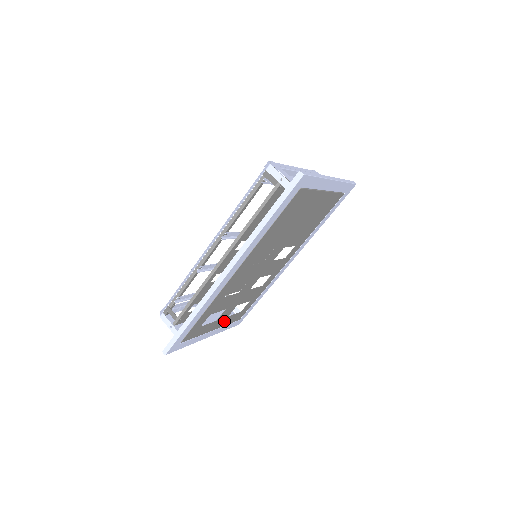
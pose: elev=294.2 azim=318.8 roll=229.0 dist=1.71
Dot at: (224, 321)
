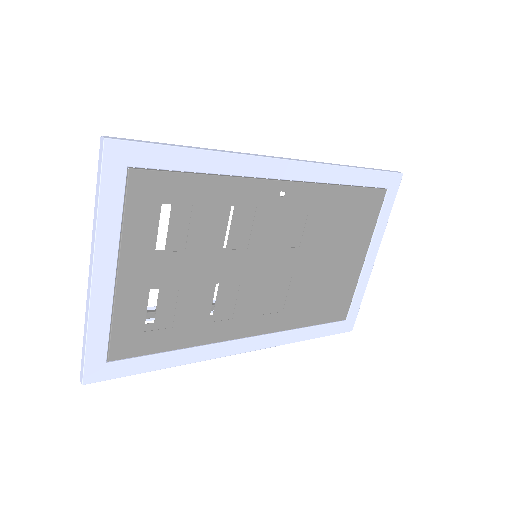
Dot at: (135, 292)
